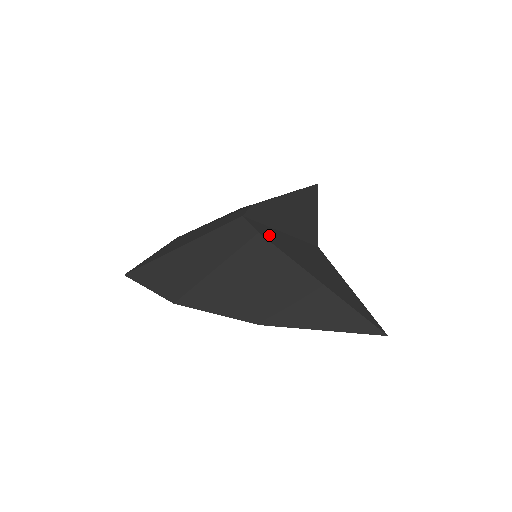
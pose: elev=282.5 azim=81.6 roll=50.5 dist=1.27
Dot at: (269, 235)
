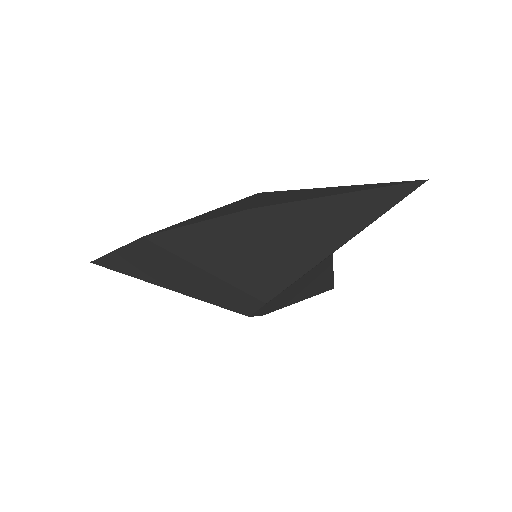
Dot at: occluded
